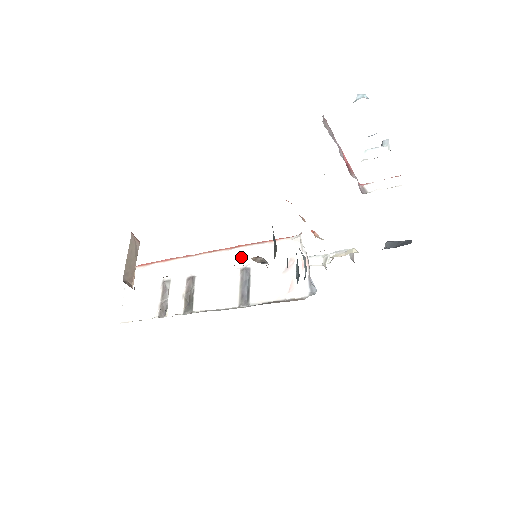
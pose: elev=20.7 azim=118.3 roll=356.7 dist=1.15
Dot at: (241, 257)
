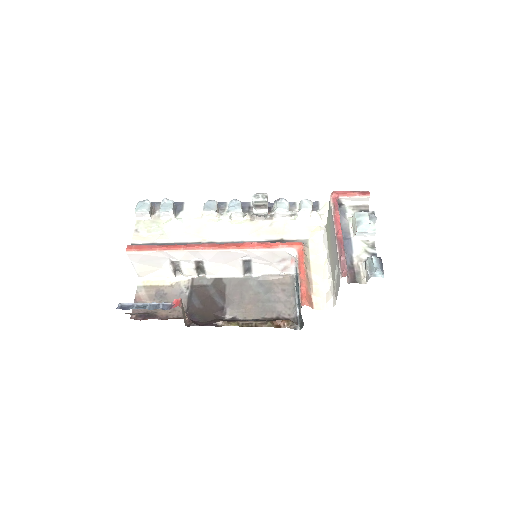
Dot at: (243, 255)
